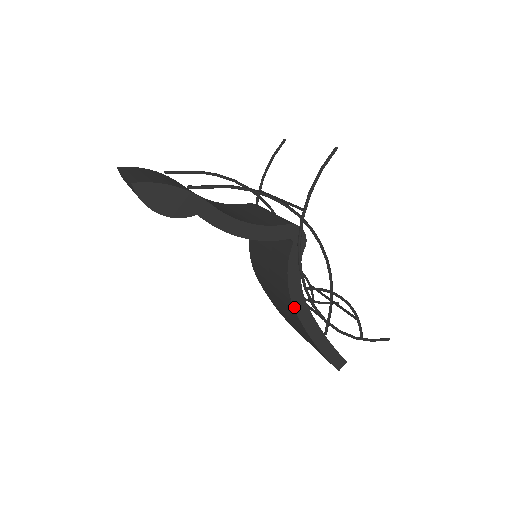
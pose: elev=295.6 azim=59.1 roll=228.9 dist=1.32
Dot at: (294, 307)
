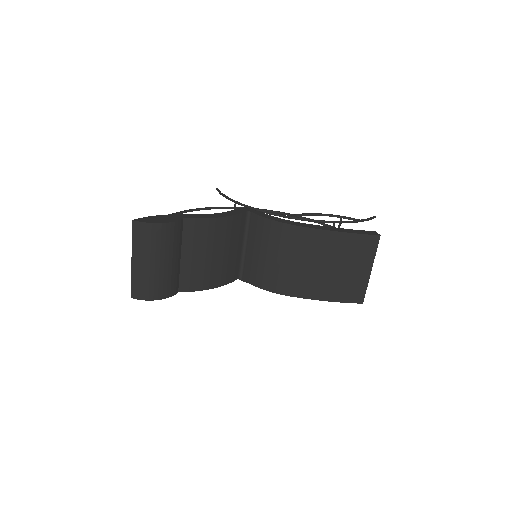
Dot at: (297, 226)
